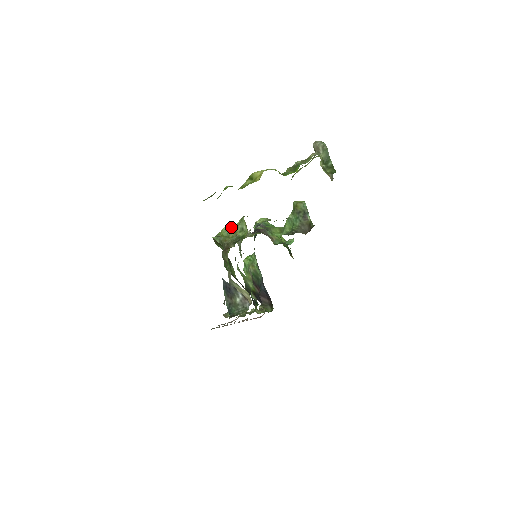
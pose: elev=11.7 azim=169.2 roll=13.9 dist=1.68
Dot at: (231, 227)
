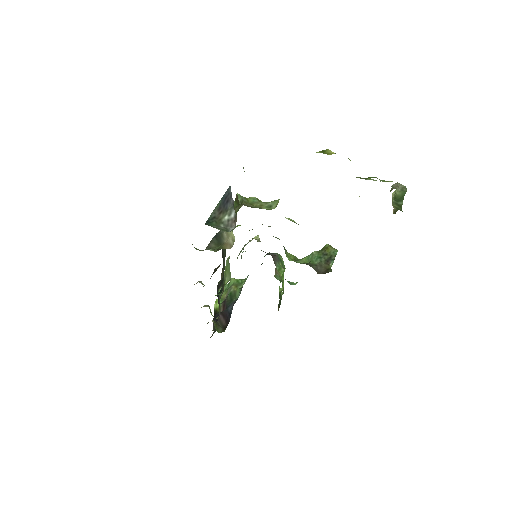
Dot at: (261, 201)
